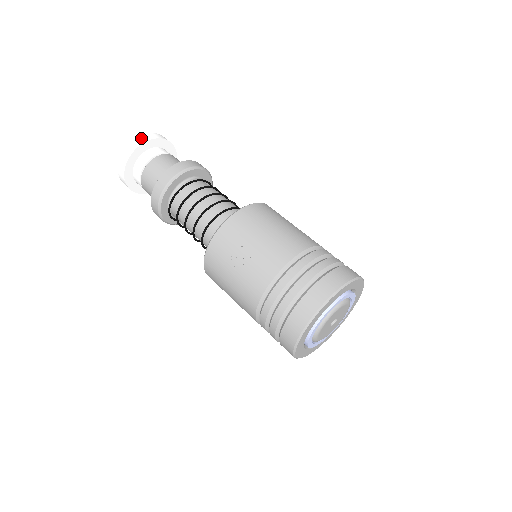
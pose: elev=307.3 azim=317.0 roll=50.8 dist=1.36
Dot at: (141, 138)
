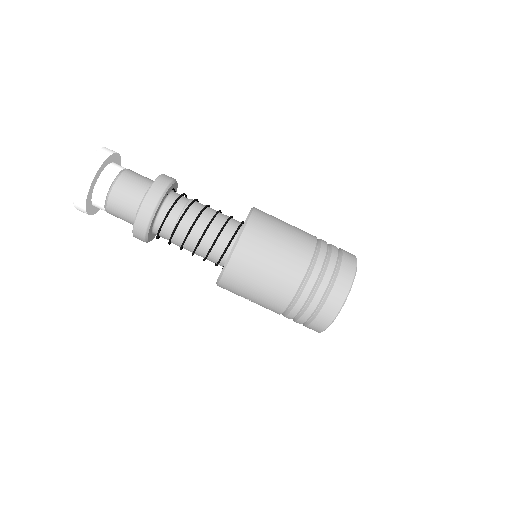
Dot at: (78, 201)
